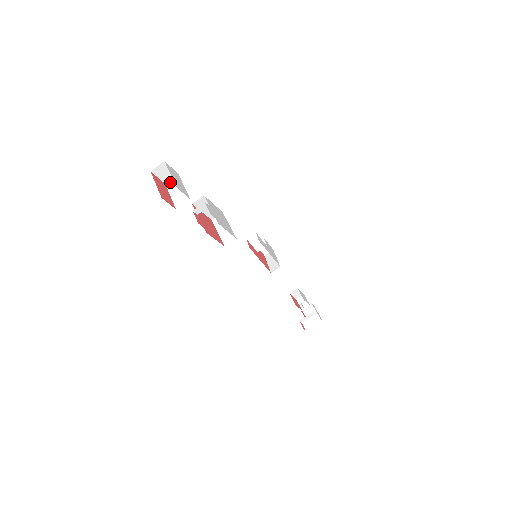
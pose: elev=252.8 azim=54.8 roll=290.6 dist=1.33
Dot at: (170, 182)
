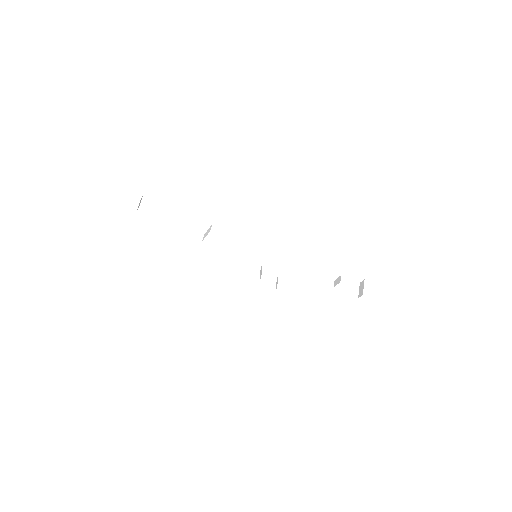
Dot at: occluded
